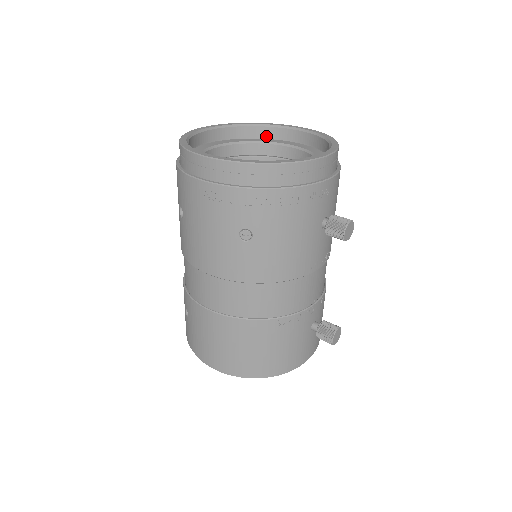
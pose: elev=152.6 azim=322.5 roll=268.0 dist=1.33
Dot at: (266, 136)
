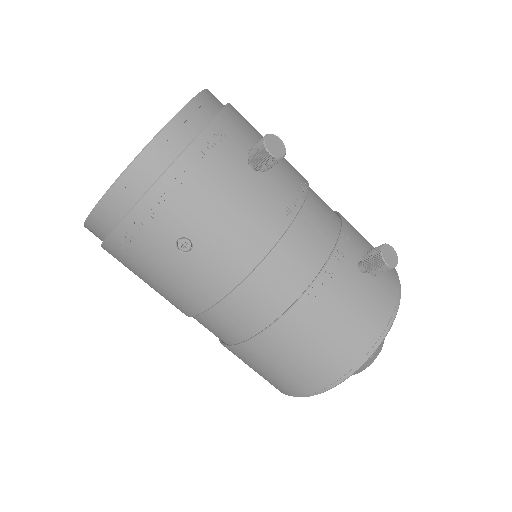
Dot at: occluded
